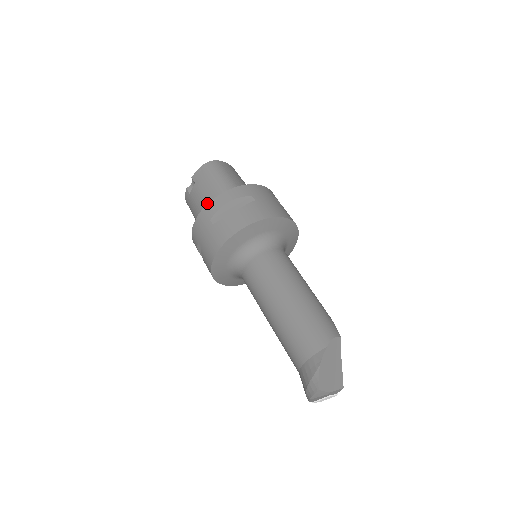
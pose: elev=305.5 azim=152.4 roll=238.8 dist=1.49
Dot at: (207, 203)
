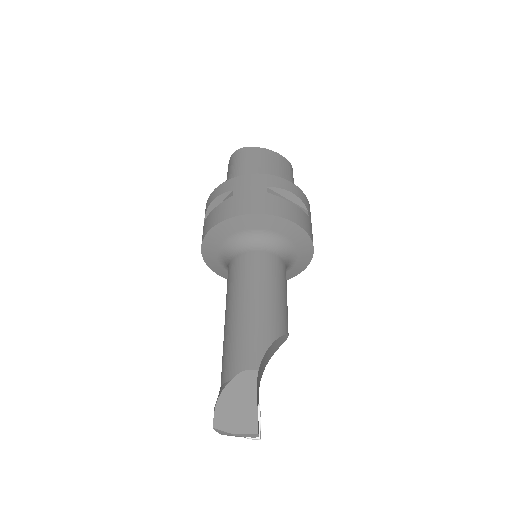
Dot at: occluded
